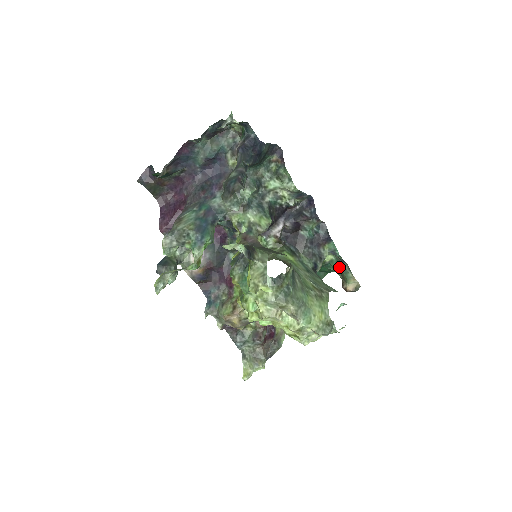
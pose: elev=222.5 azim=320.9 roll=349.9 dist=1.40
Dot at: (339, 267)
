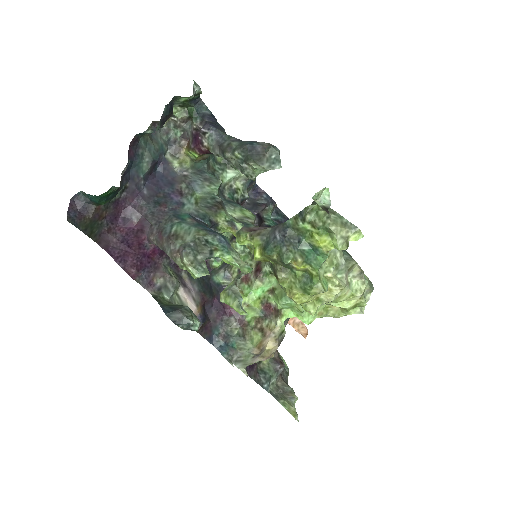
Dot at: occluded
